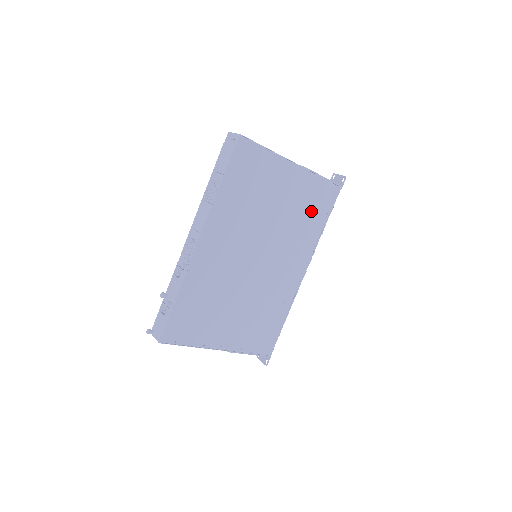
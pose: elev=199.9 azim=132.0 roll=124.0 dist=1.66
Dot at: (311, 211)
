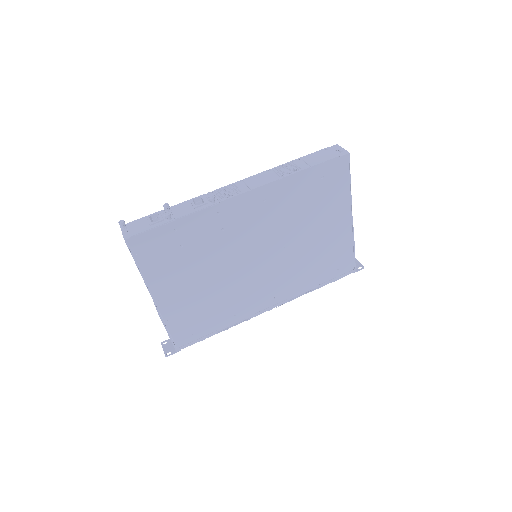
Dot at: (323, 265)
